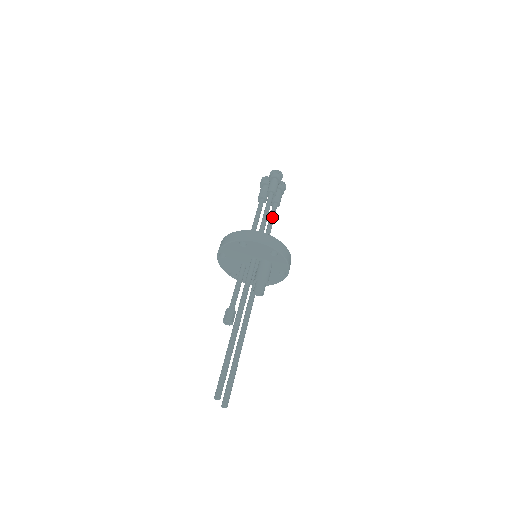
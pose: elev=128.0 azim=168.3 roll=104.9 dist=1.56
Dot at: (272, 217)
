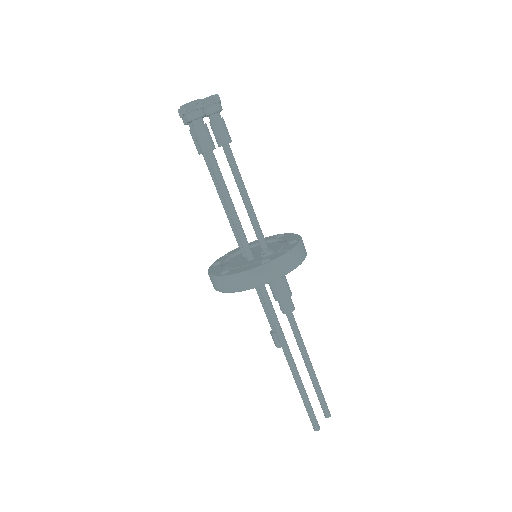
Dot at: (235, 176)
